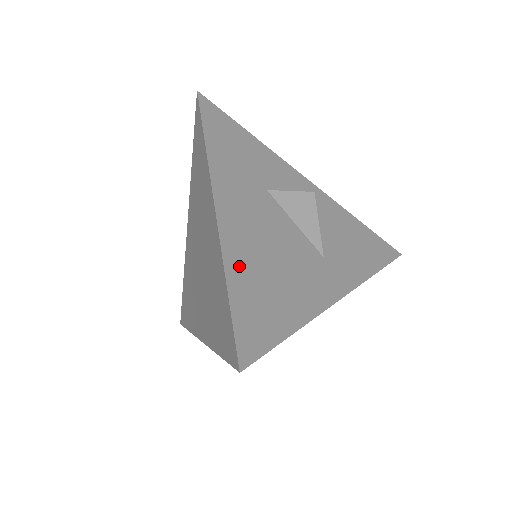
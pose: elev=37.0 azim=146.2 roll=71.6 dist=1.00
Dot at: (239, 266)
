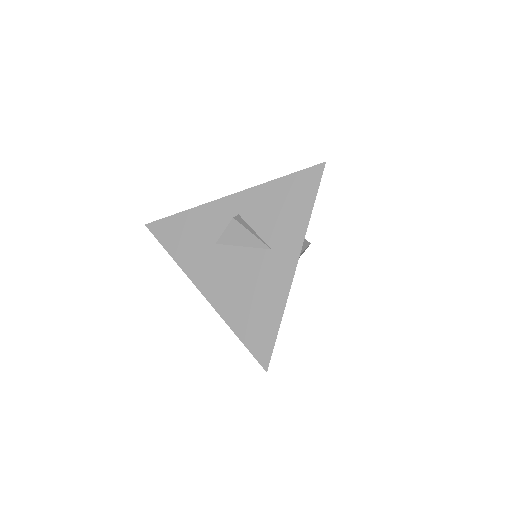
Dot at: (233, 316)
